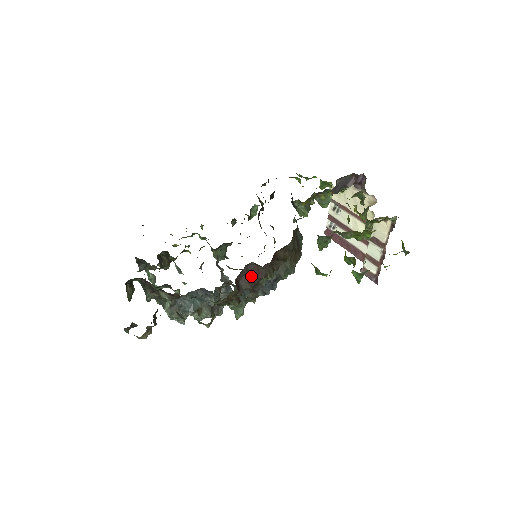
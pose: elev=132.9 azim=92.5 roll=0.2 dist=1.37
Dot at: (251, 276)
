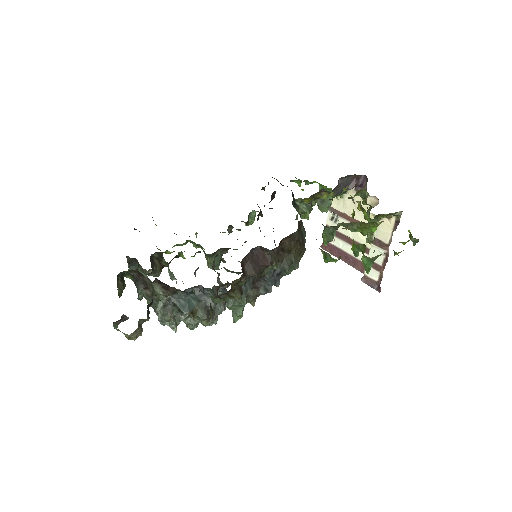
Dot at: (256, 262)
